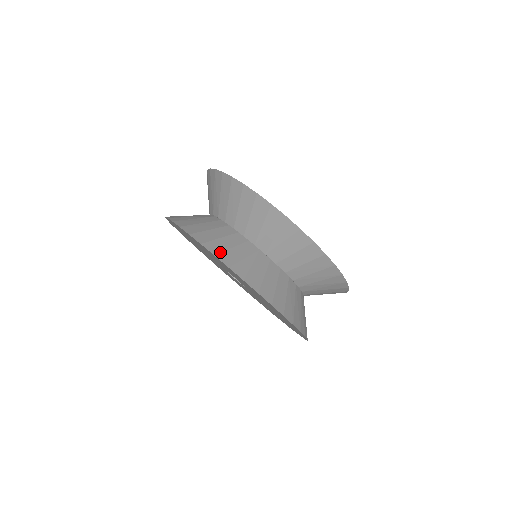
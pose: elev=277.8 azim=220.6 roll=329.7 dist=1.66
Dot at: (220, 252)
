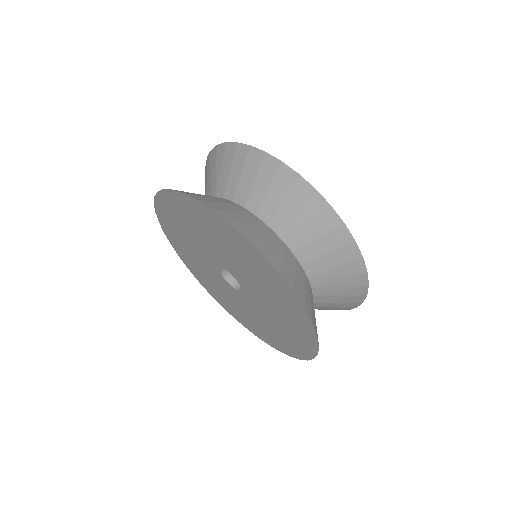
Dot at: (234, 222)
